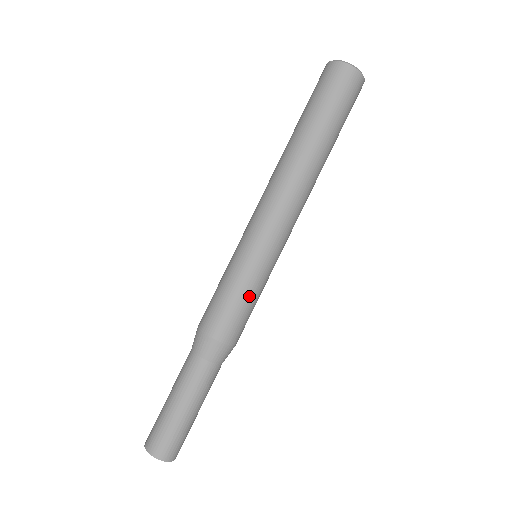
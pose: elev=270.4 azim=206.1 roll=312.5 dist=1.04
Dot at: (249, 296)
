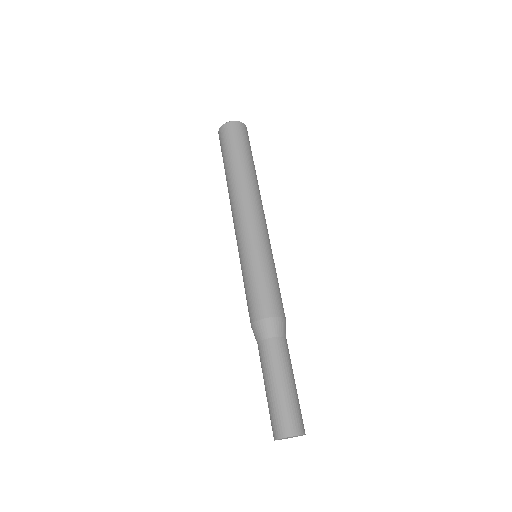
Dot at: (277, 279)
